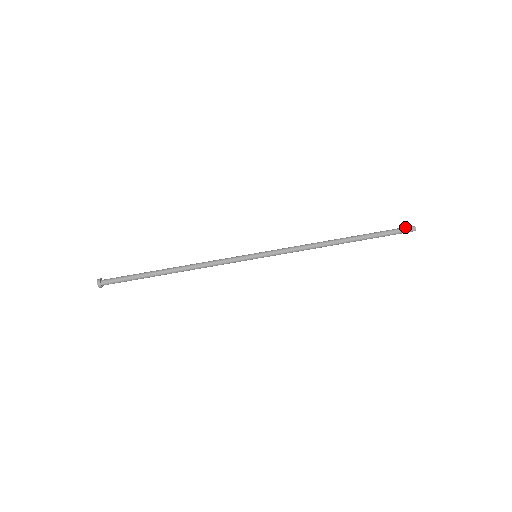
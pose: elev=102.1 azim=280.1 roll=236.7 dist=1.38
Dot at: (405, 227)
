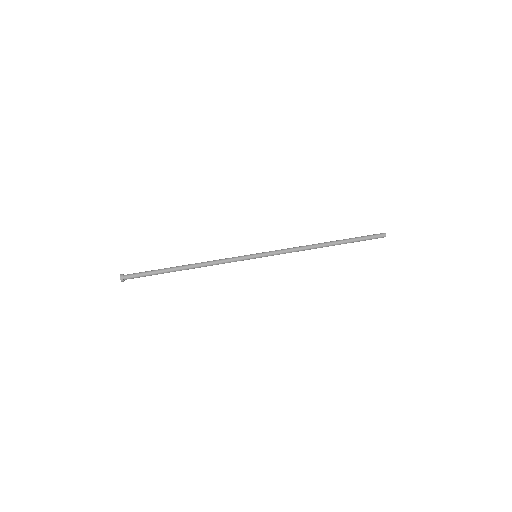
Dot at: (376, 235)
